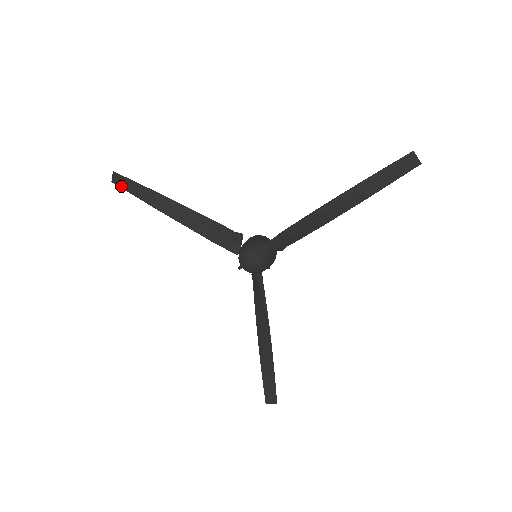
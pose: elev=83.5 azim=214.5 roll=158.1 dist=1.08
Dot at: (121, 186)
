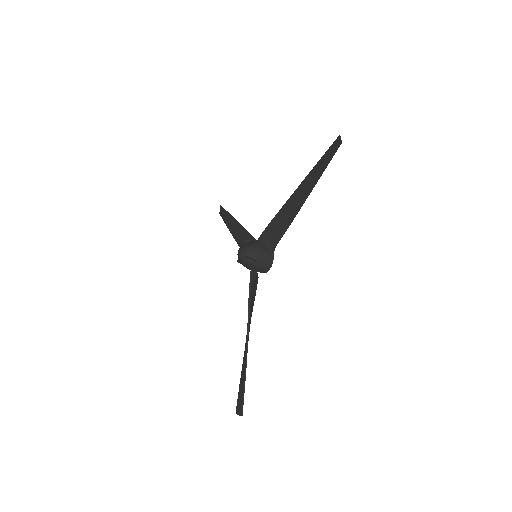
Dot at: (221, 215)
